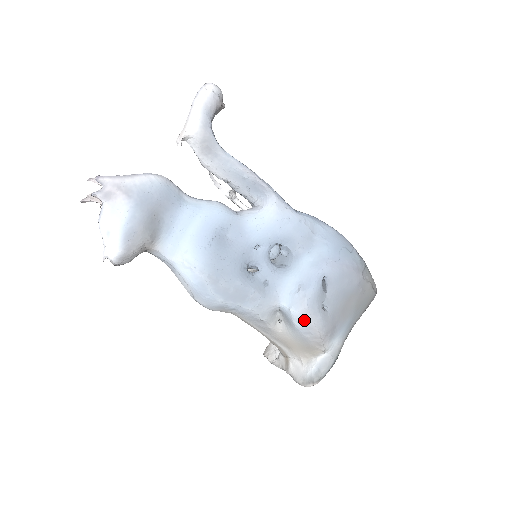
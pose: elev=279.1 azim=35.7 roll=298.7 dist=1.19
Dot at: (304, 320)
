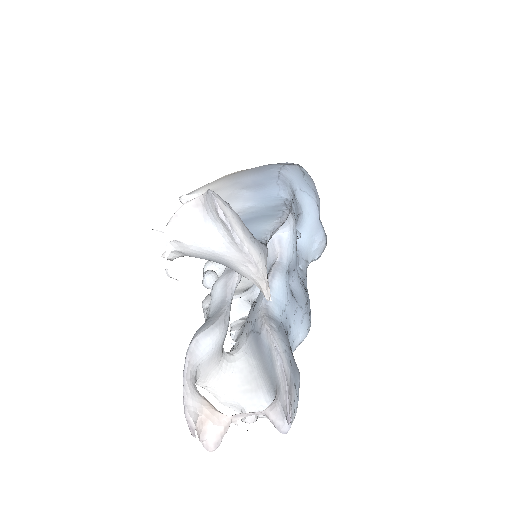
Dot at: occluded
